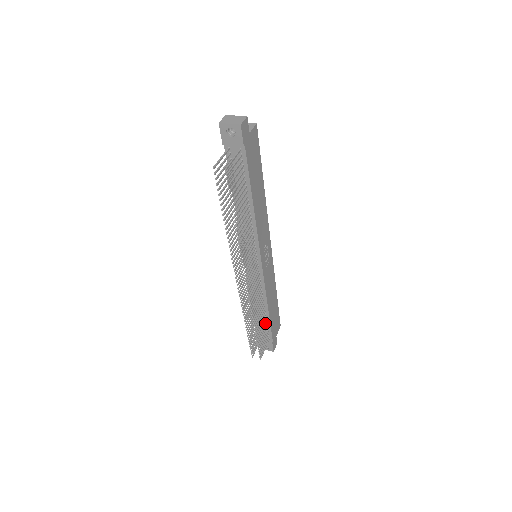
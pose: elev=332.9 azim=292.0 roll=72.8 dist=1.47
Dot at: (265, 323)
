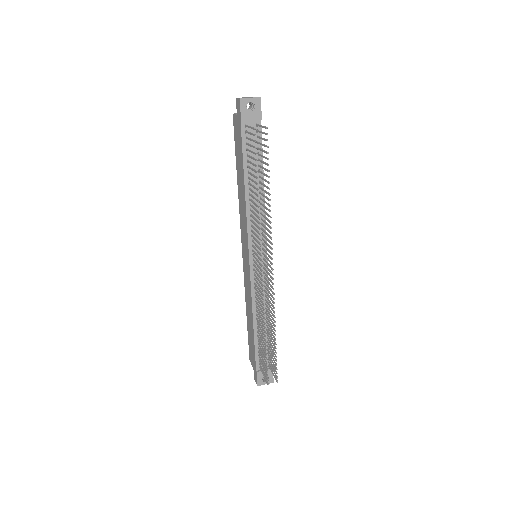
Dot at: (269, 340)
